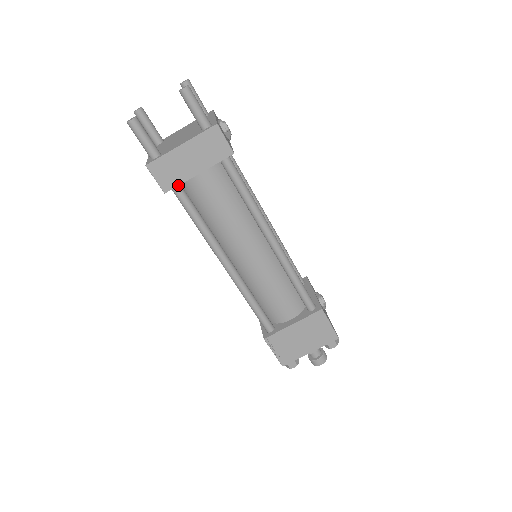
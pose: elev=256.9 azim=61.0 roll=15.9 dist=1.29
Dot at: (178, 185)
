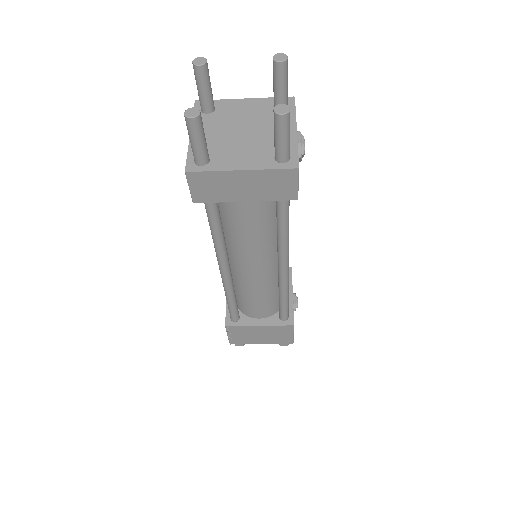
Dot at: (214, 202)
